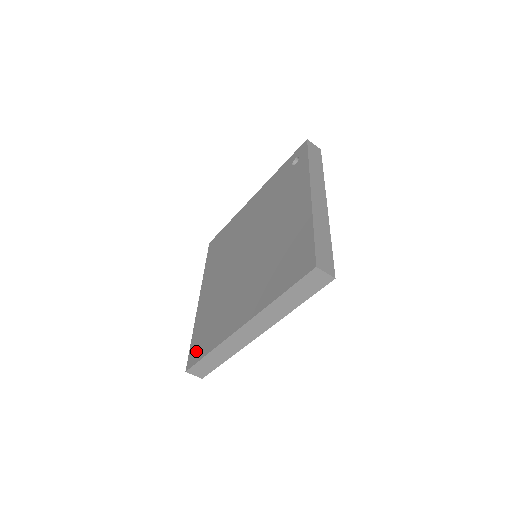
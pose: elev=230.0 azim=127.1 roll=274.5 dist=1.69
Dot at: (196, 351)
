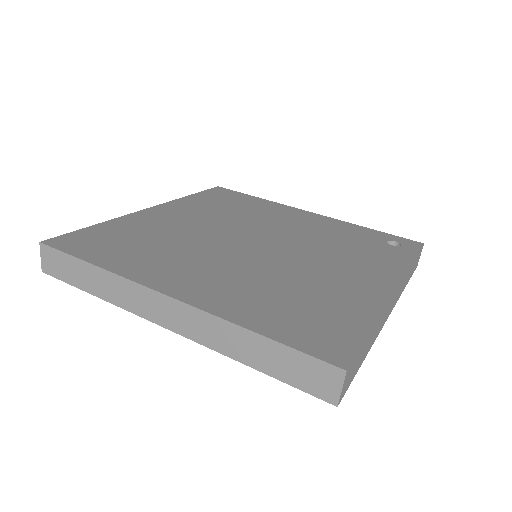
Dot at: (81, 242)
